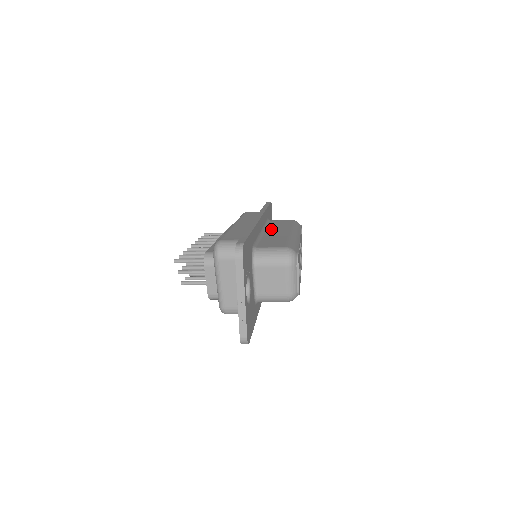
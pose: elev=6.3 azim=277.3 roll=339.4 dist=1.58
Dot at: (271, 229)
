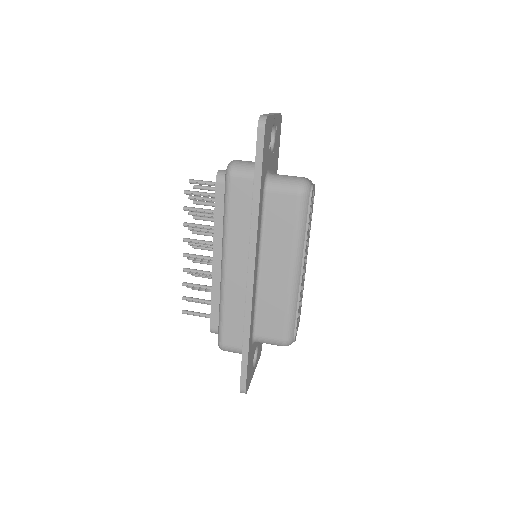
Dot at: (268, 255)
